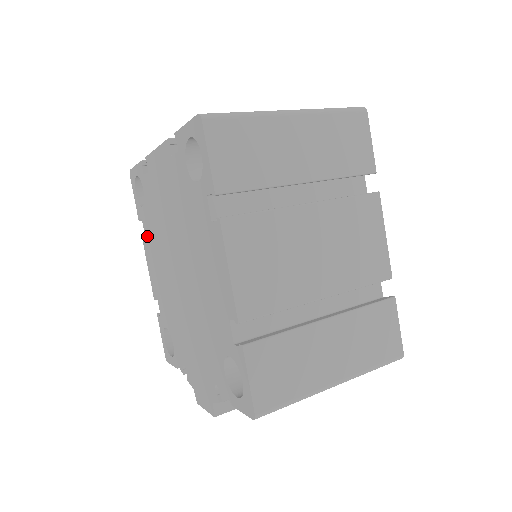
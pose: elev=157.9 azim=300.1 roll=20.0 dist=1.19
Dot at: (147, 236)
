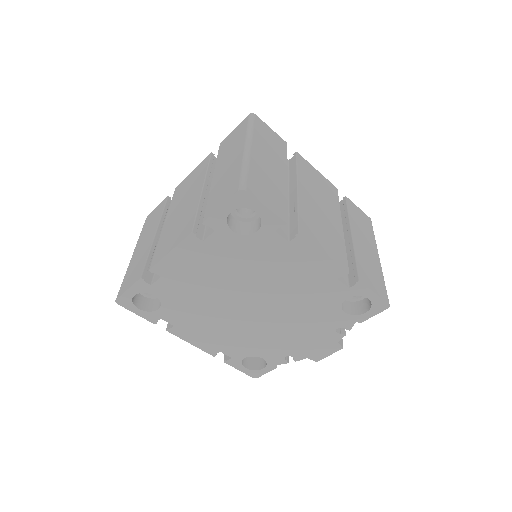
Dot at: (179, 323)
